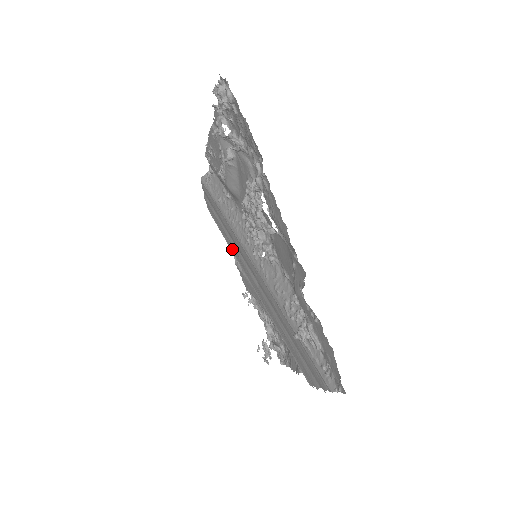
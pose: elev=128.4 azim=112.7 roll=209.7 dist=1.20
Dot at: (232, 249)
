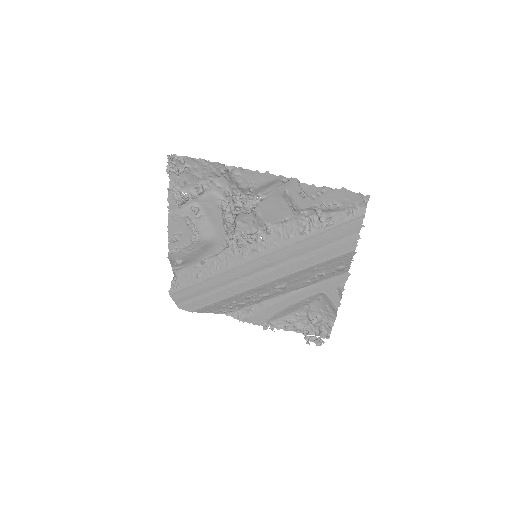
Dot at: (234, 292)
